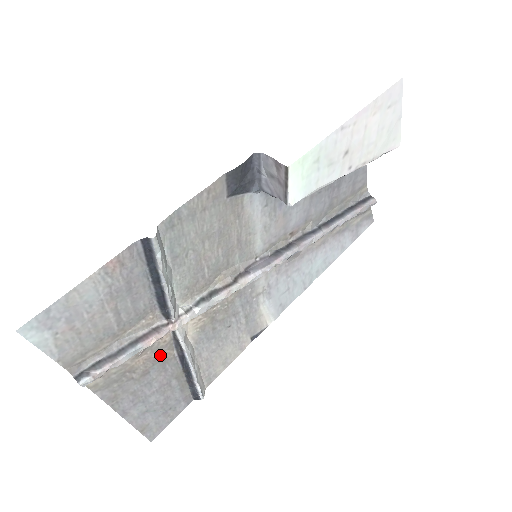
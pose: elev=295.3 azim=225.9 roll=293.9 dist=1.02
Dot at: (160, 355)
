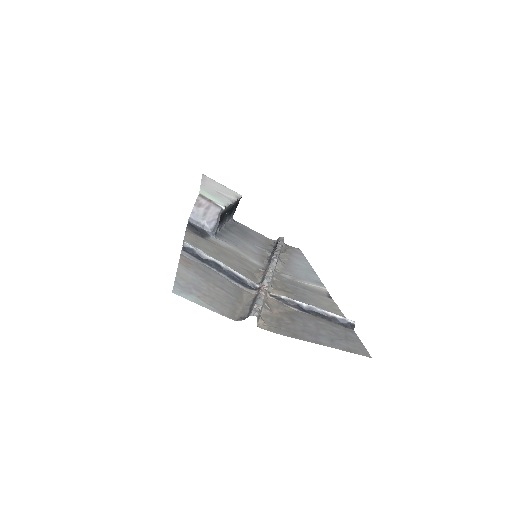
Dot at: (285, 311)
